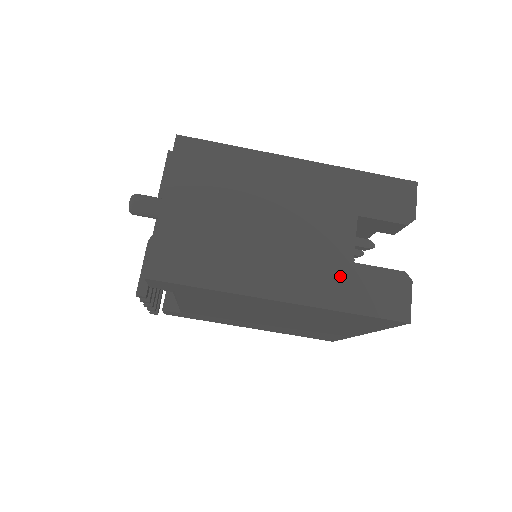
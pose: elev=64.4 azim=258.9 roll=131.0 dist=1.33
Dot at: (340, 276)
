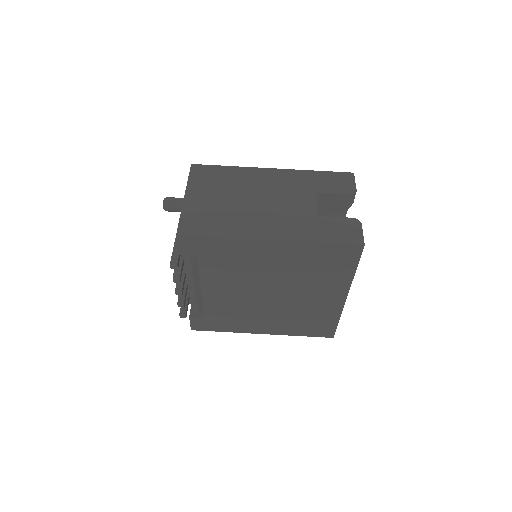
Dot at: (310, 224)
